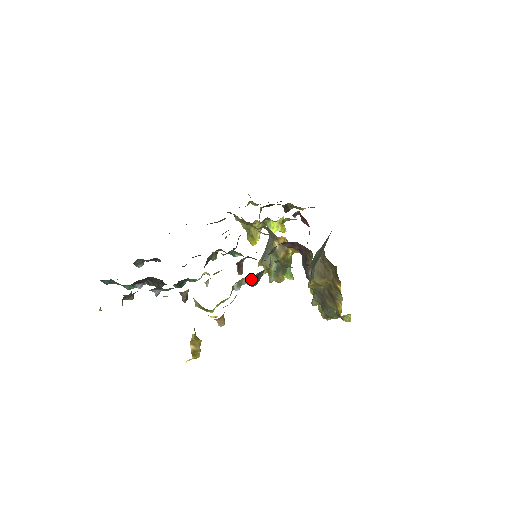
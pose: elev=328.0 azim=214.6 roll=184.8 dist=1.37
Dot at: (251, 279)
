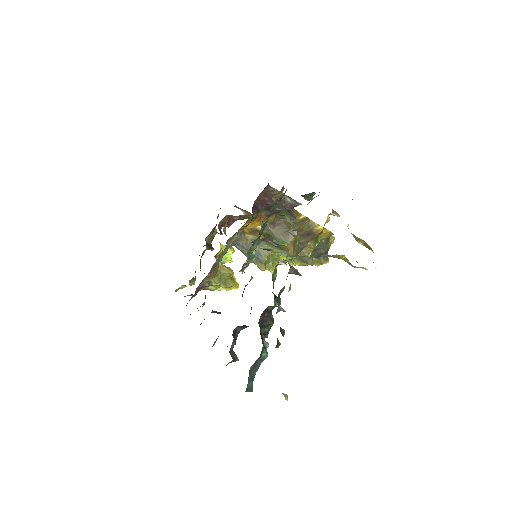
Dot at: (288, 214)
